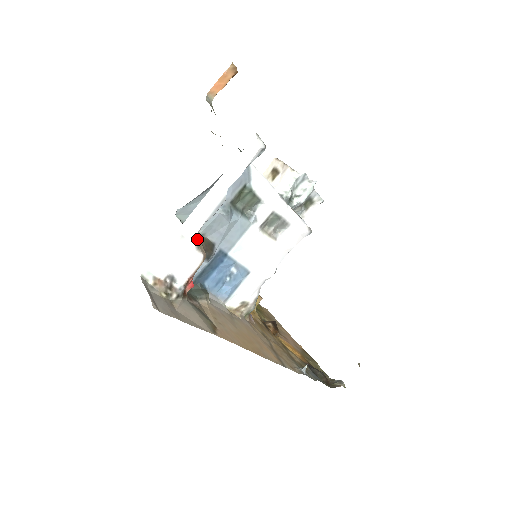
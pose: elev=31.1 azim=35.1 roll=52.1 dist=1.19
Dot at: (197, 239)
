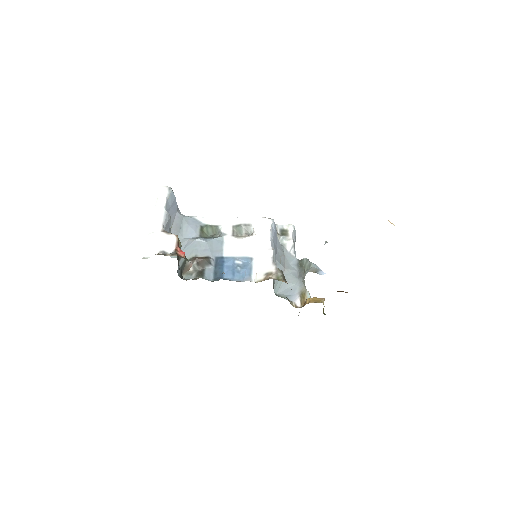
Dot at: (164, 231)
